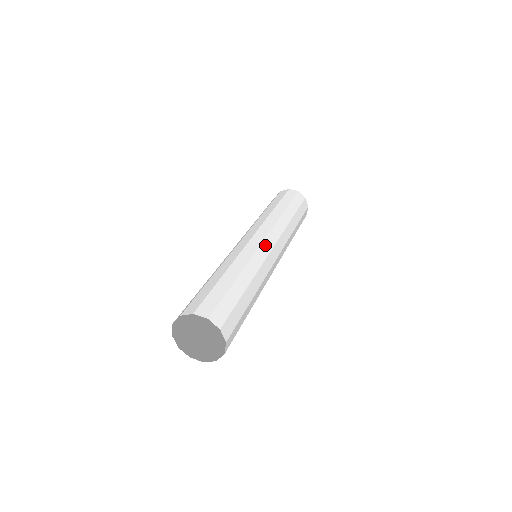
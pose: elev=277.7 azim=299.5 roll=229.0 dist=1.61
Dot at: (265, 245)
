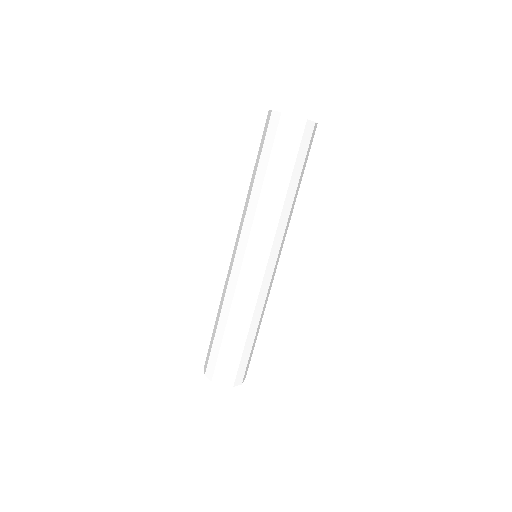
Dot at: (257, 271)
